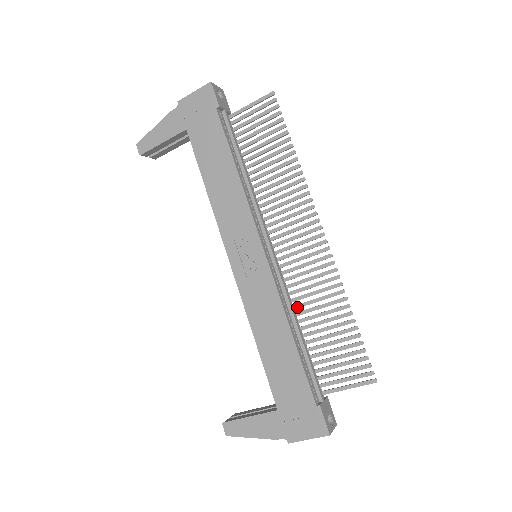
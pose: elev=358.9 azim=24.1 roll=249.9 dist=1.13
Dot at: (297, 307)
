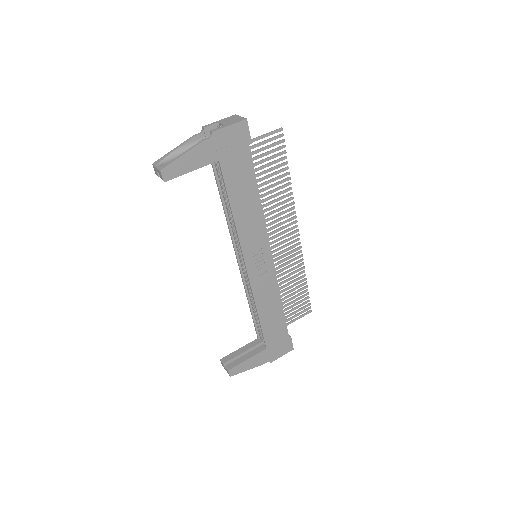
Dot at: occluded
